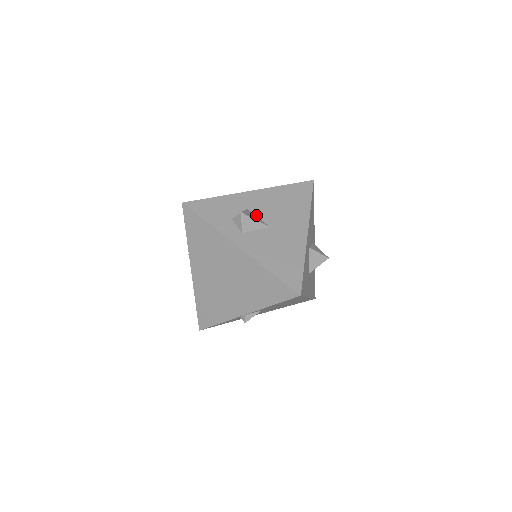
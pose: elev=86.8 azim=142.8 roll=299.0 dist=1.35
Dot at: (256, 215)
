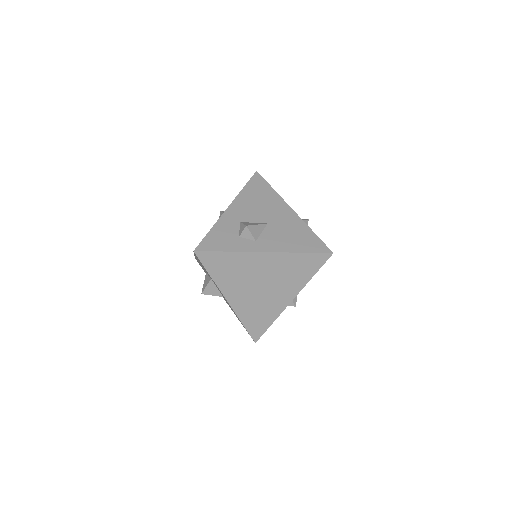
Dot at: (250, 222)
